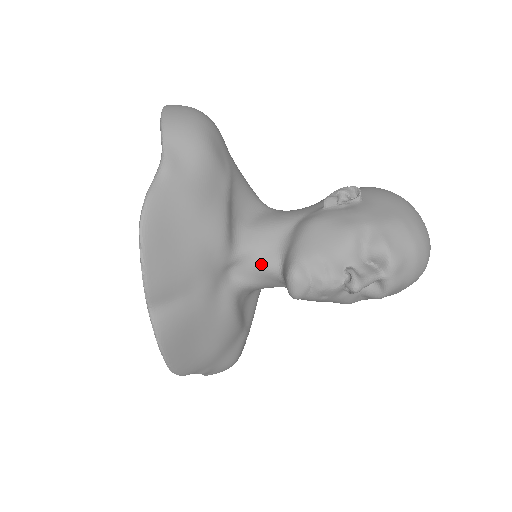
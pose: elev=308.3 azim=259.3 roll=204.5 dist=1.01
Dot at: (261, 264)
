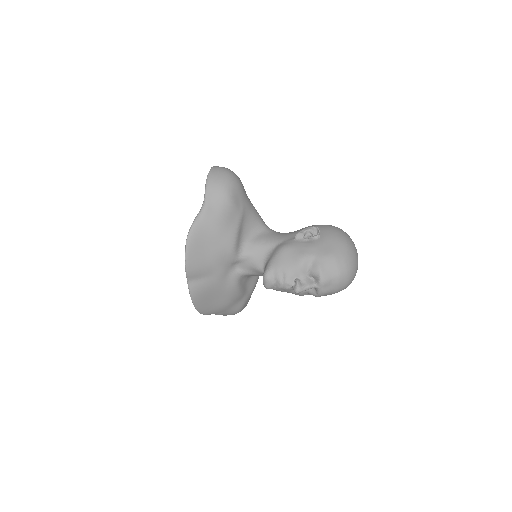
Dot at: (254, 265)
